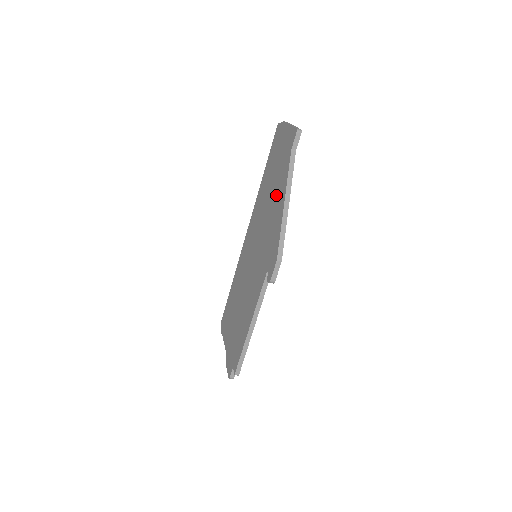
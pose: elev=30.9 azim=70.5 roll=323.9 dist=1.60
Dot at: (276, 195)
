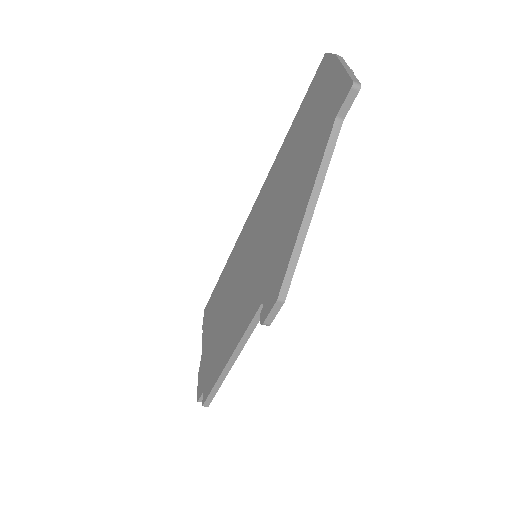
Dot at: (298, 184)
